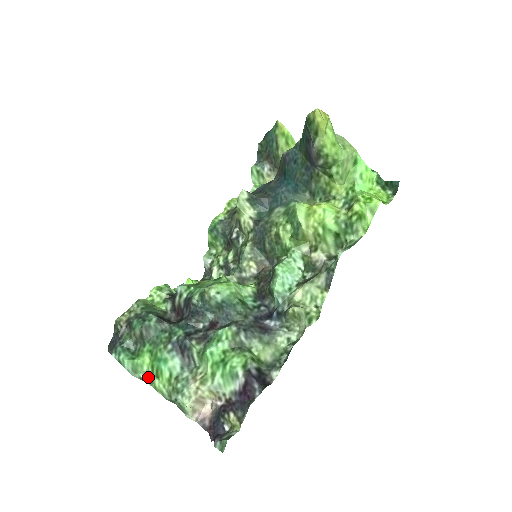
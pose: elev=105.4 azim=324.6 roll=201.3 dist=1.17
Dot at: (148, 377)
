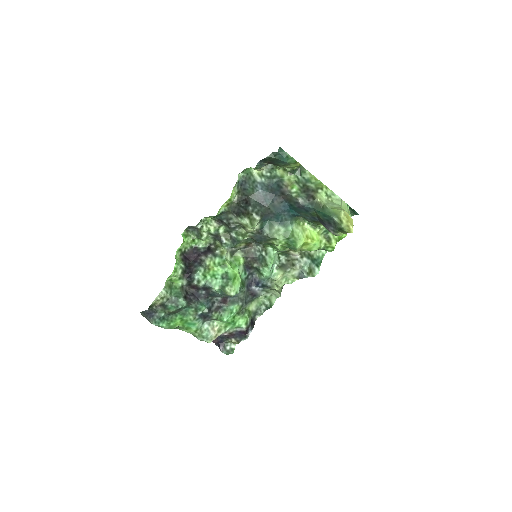
Dot at: (177, 328)
